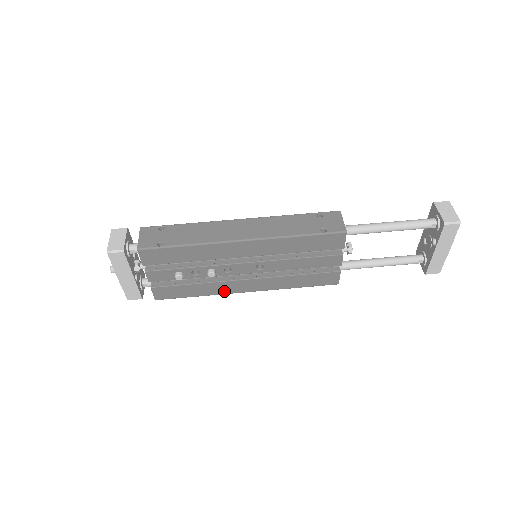
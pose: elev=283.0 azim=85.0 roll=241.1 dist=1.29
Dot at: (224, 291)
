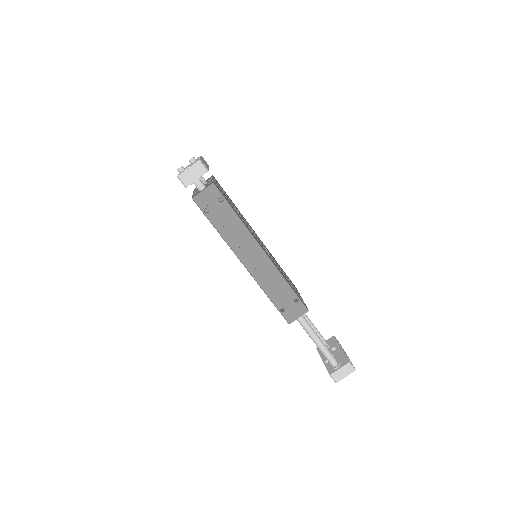
Dot at: occluded
